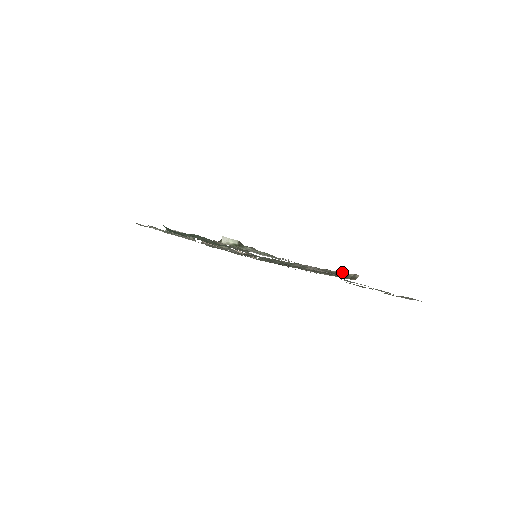
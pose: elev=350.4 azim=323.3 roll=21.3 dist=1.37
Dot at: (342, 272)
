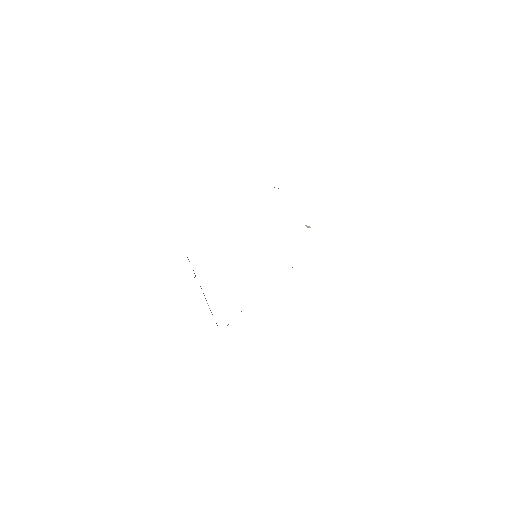
Dot at: occluded
